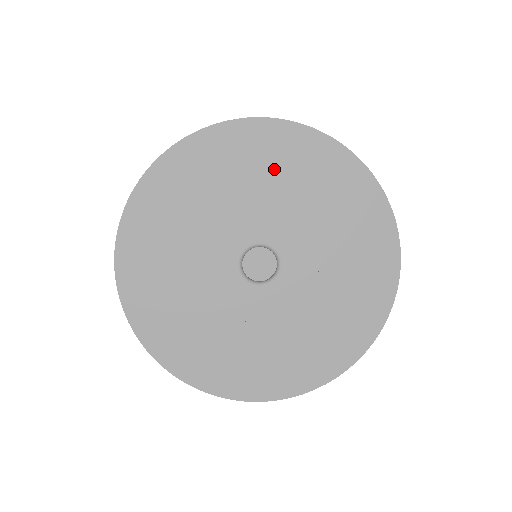
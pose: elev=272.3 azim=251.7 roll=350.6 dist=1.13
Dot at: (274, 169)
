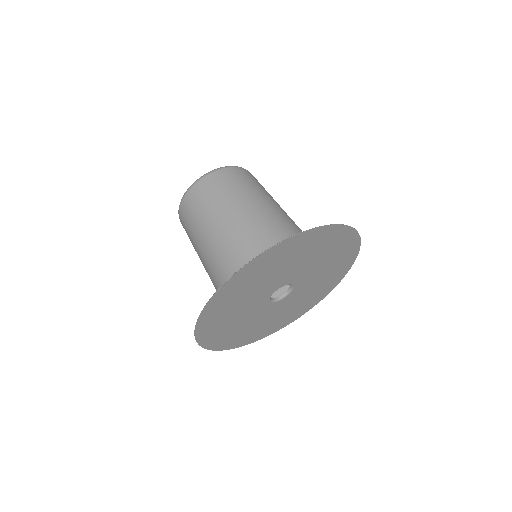
Dot at: (278, 264)
